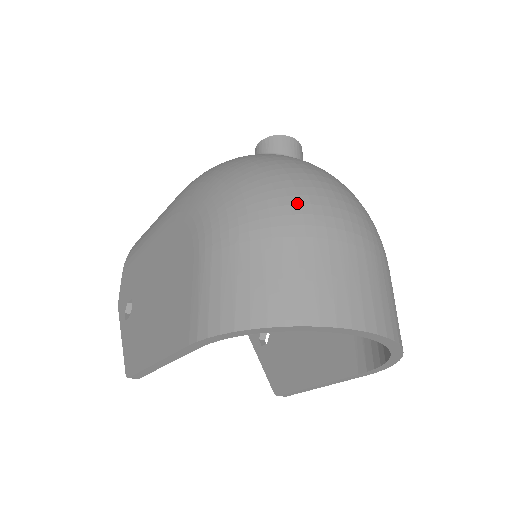
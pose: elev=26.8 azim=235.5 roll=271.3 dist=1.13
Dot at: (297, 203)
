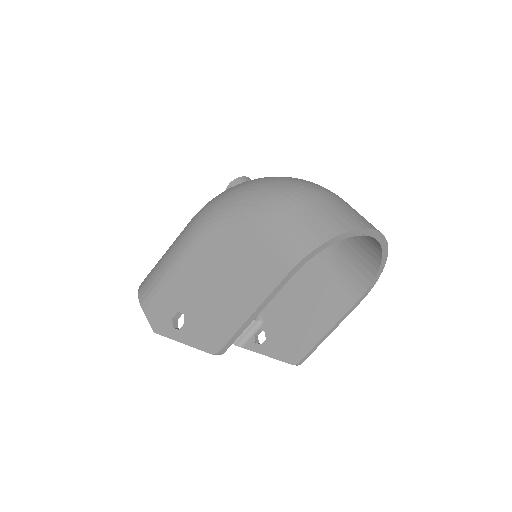
Dot at: (305, 184)
